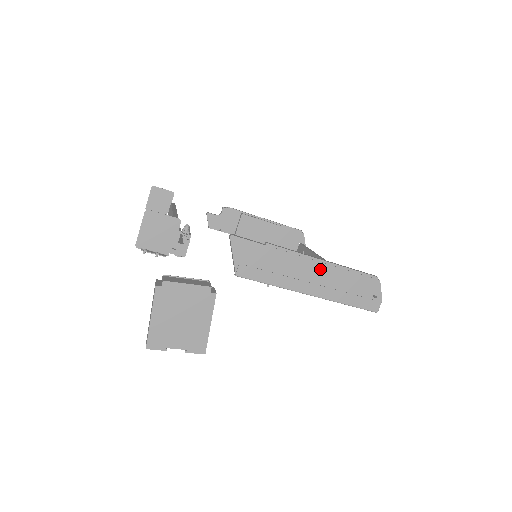
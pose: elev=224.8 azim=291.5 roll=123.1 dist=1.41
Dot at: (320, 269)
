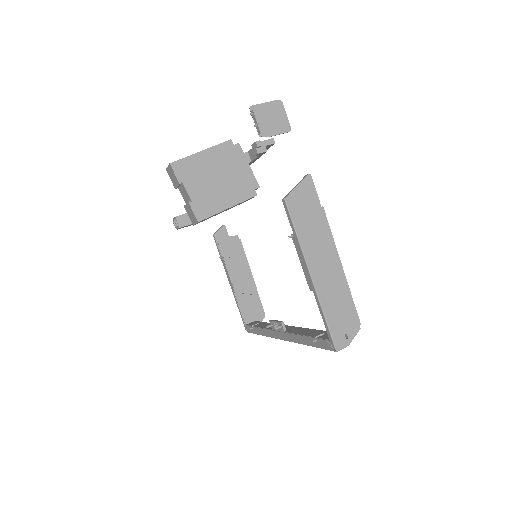
Dot at: (335, 267)
